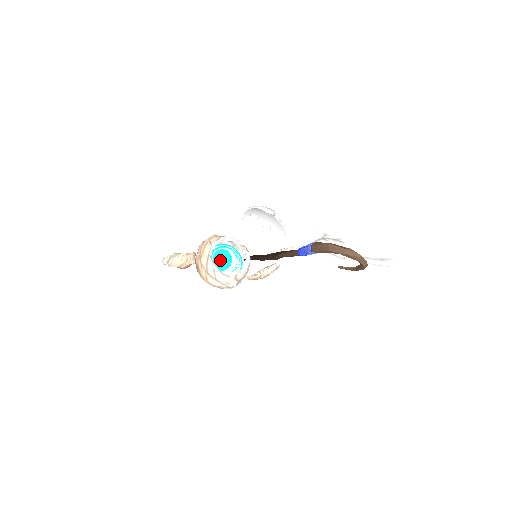
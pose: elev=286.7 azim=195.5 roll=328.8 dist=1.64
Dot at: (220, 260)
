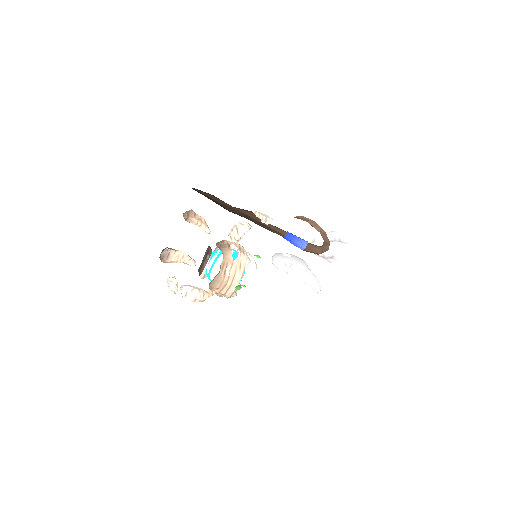
Dot at: occluded
